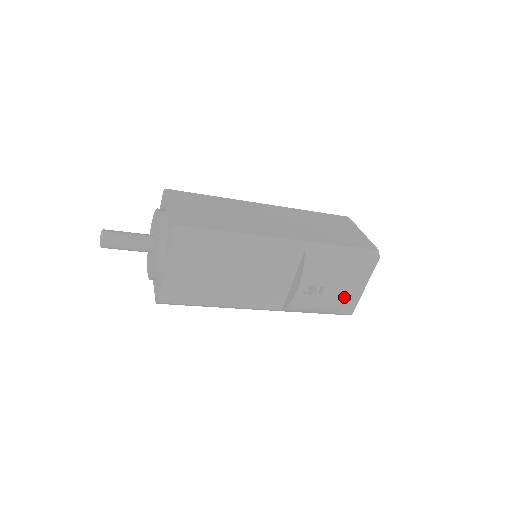
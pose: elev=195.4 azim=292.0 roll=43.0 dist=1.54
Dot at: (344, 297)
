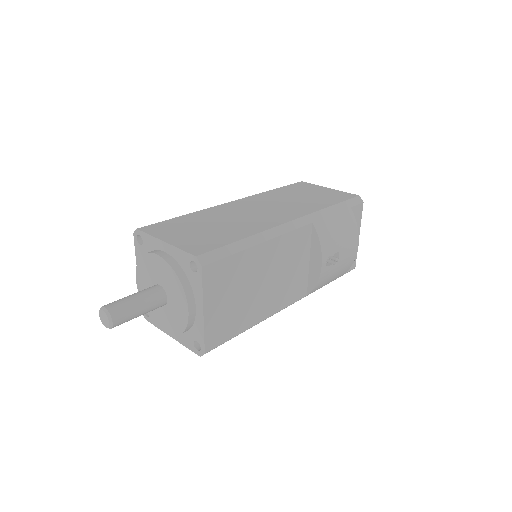
Dot at: (354, 253)
